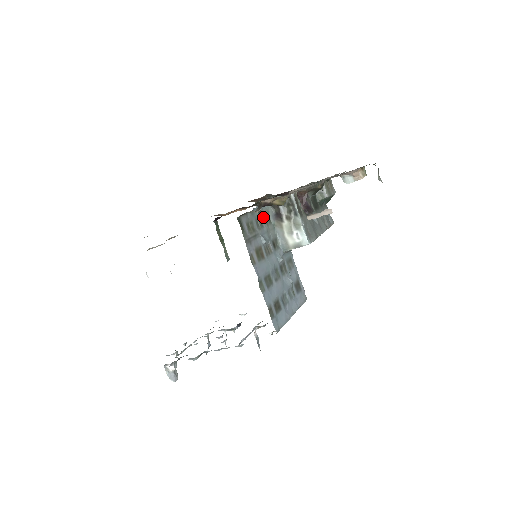
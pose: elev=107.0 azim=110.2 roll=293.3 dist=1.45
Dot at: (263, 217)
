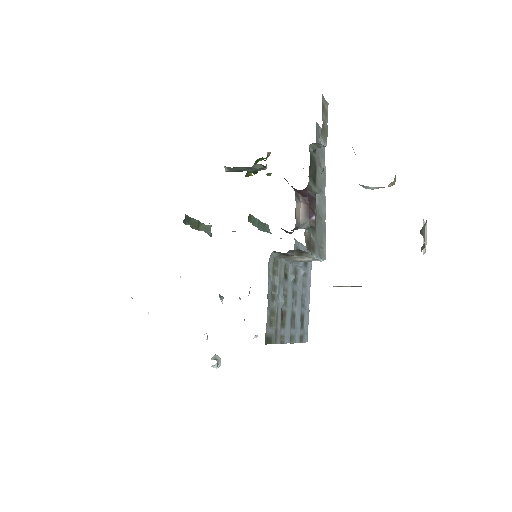
Dot at: (273, 277)
